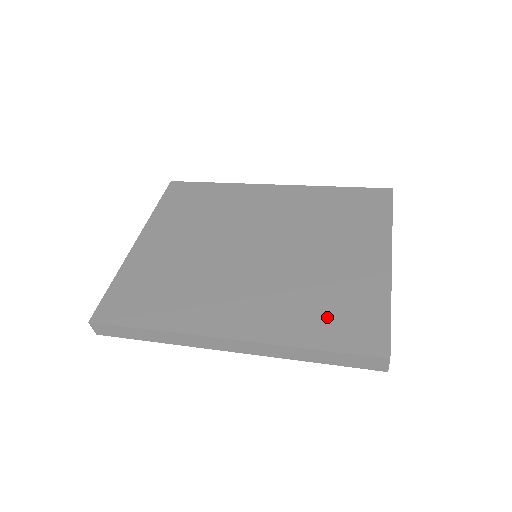
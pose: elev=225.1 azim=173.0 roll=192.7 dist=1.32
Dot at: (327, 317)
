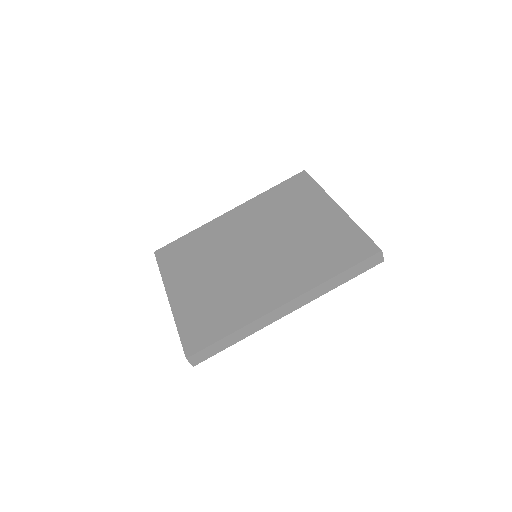
Dot at: (331, 255)
